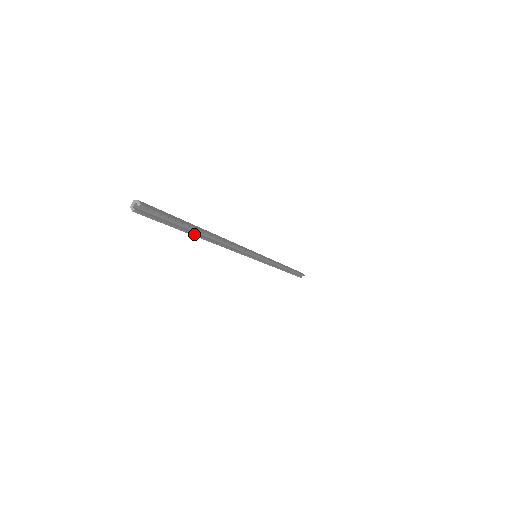
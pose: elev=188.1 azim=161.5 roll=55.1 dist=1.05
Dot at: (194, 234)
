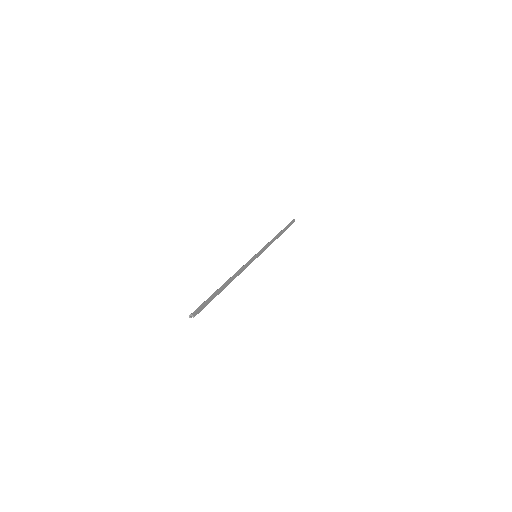
Dot at: occluded
